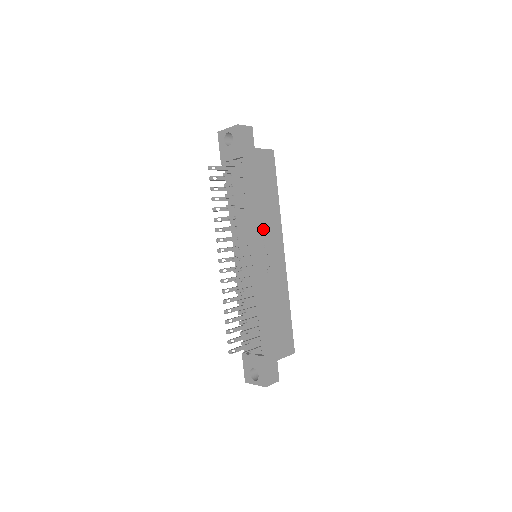
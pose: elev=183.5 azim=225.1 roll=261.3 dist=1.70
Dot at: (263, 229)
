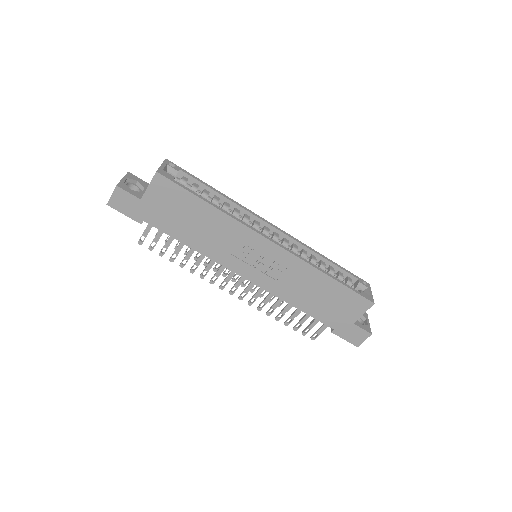
Dot at: (228, 250)
